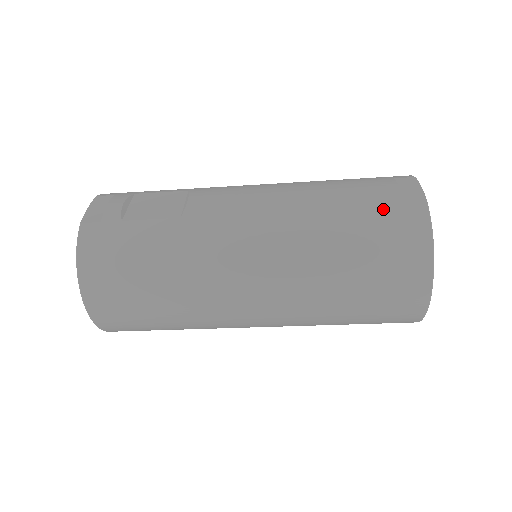
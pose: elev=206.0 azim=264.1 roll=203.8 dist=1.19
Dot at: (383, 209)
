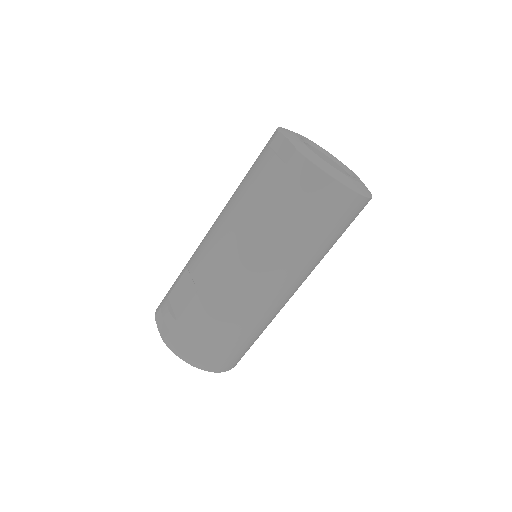
Dot at: (278, 179)
